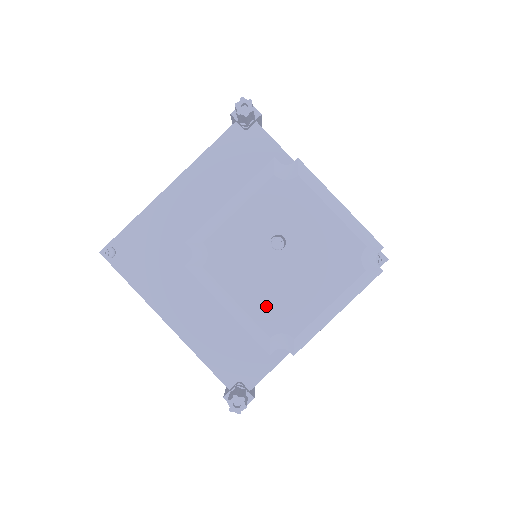
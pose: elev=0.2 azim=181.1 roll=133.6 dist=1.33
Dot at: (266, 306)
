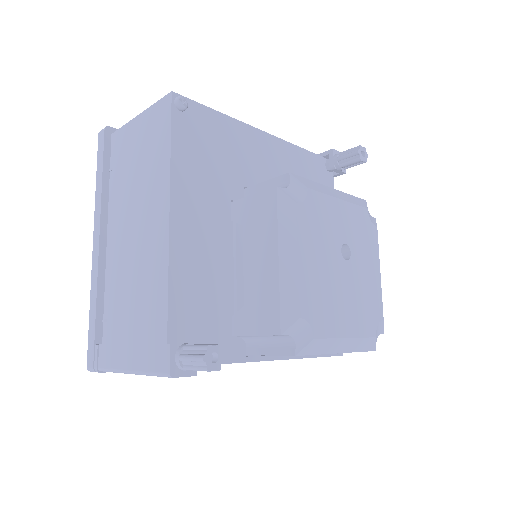
Dot at: (313, 288)
